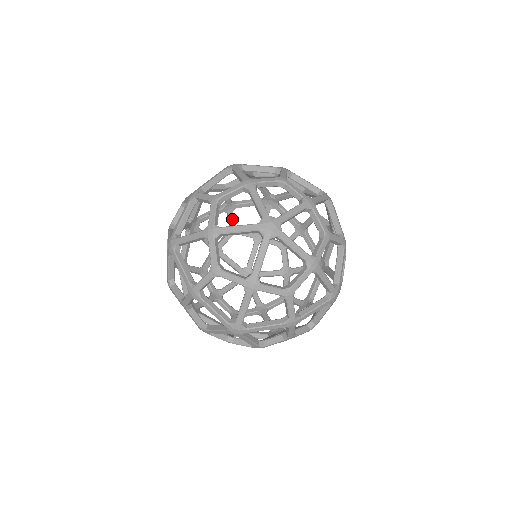
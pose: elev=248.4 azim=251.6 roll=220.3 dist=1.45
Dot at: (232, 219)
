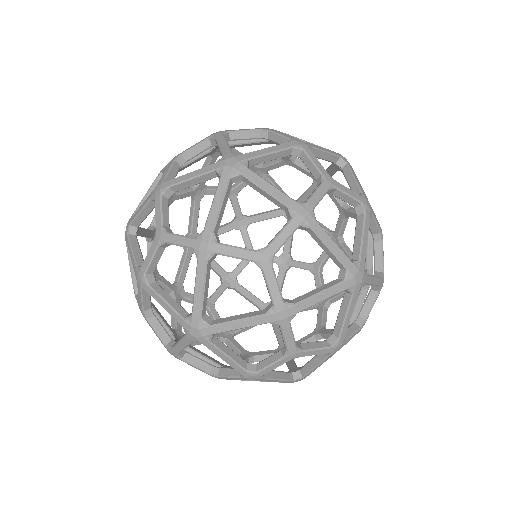
Dot at: (220, 291)
